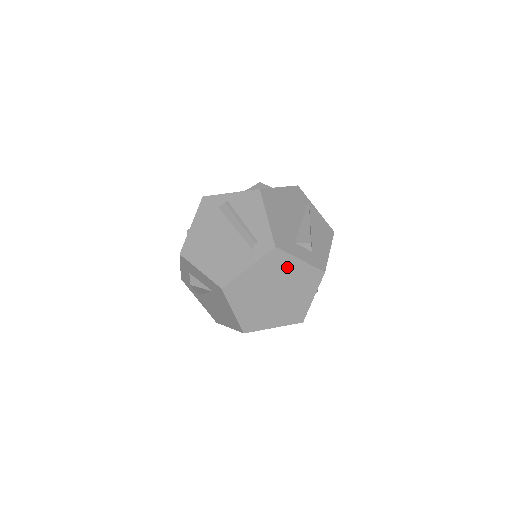
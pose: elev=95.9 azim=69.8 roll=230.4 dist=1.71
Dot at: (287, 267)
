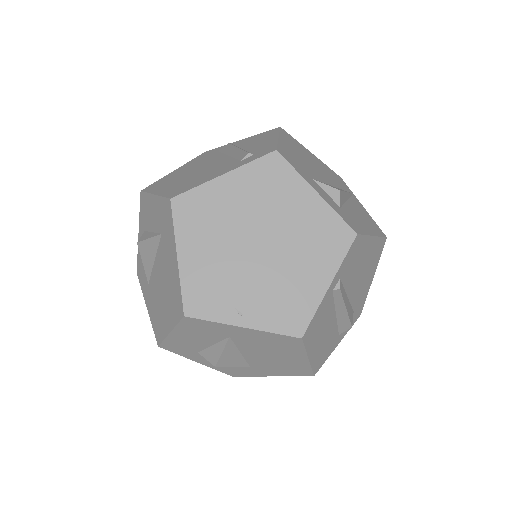
Dot at: (290, 198)
